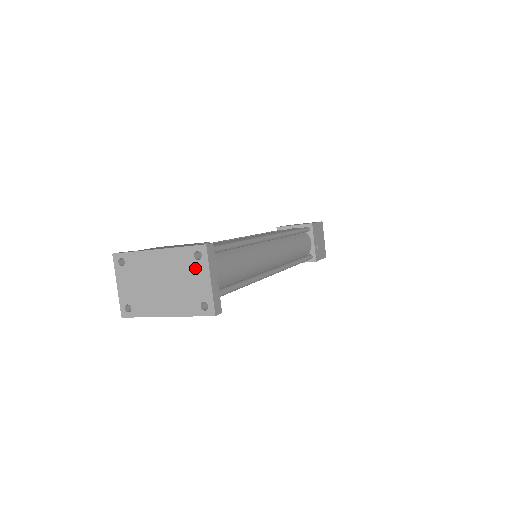
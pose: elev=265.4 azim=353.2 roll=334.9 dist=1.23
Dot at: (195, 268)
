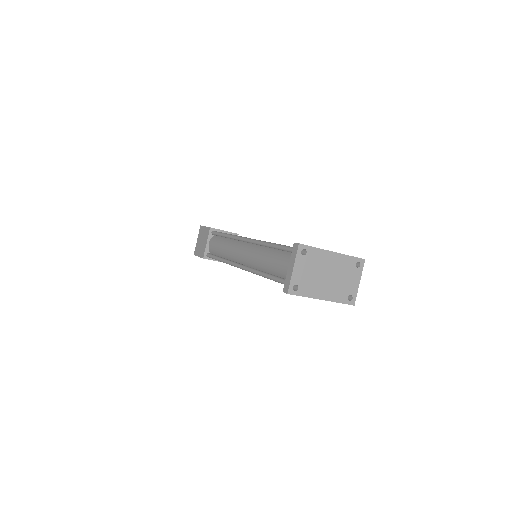
Dot at: (354, 272)
